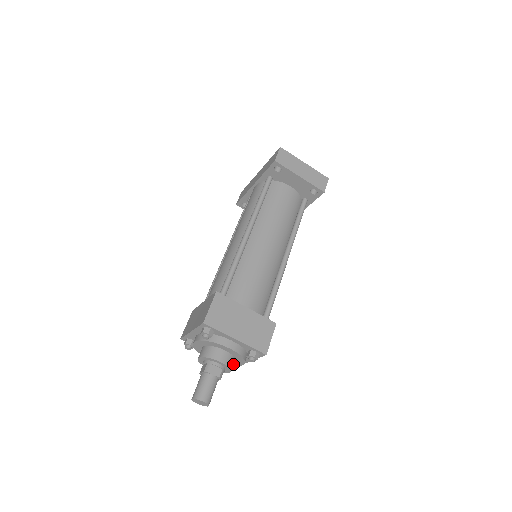
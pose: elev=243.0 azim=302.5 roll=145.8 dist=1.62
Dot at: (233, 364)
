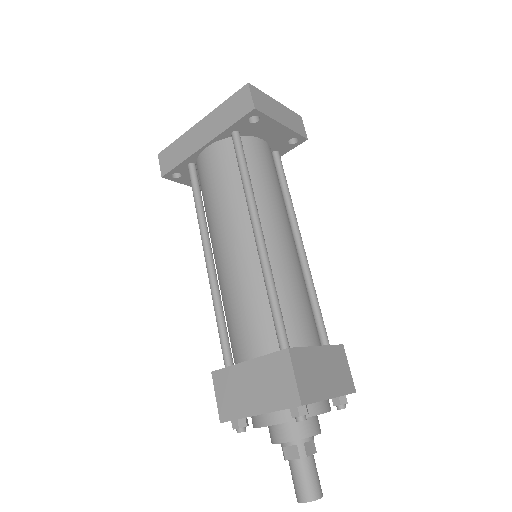
Dot at: occluded
